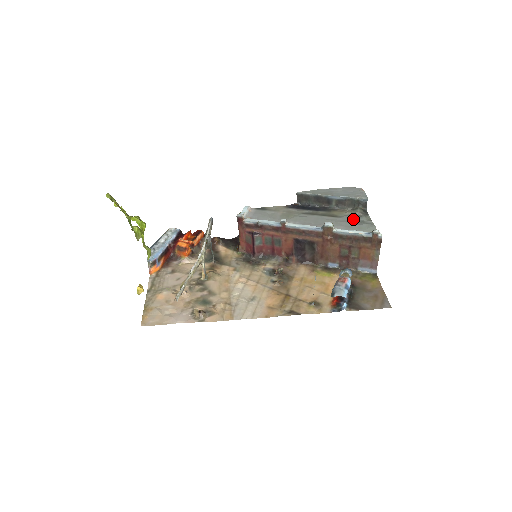
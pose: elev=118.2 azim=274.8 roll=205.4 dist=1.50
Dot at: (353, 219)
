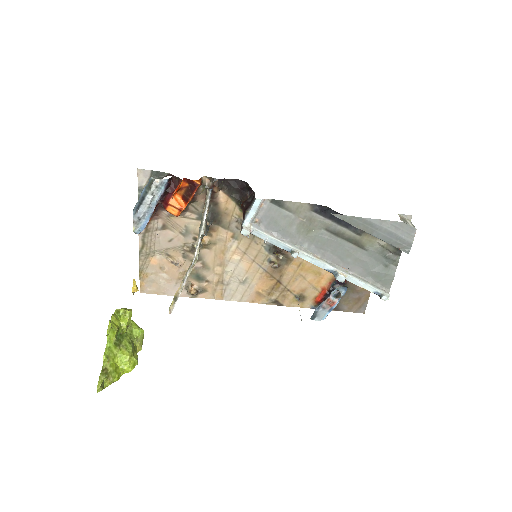
Dot at: (378, 258)
